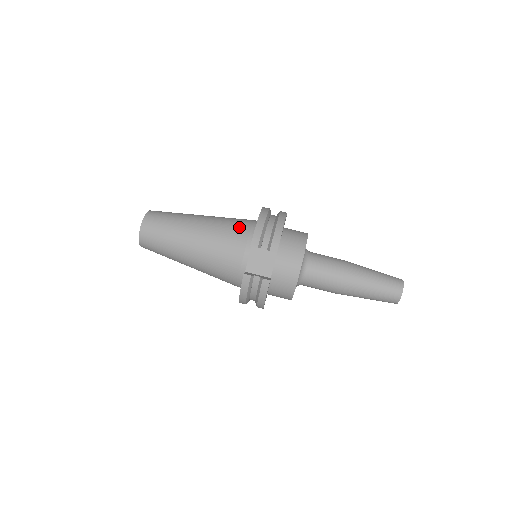
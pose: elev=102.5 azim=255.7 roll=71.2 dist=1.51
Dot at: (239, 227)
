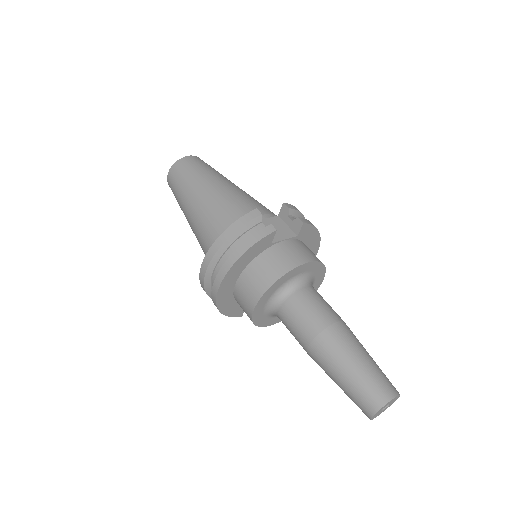
Dot at: occluded
